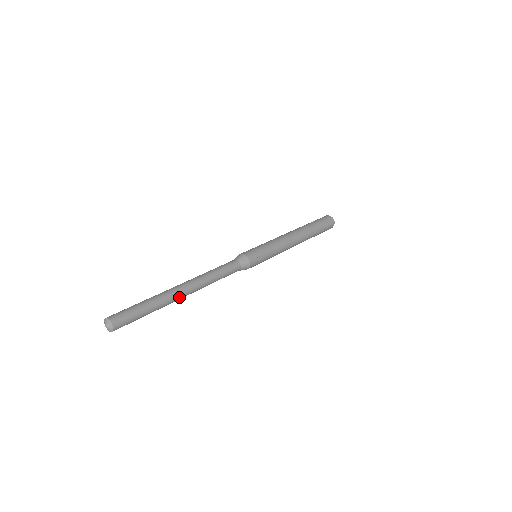
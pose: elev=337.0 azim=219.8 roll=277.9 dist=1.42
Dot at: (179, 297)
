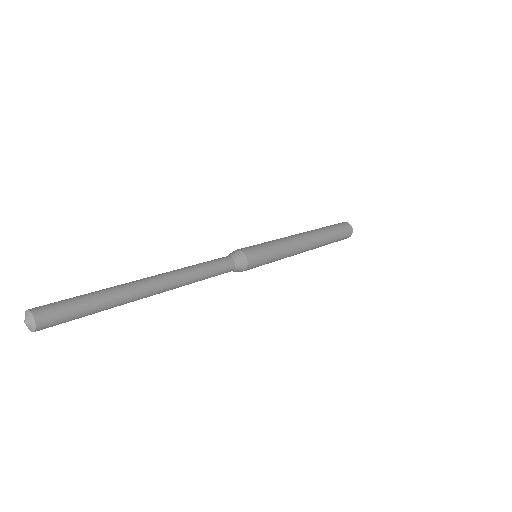
Dot at: (146, 292)
